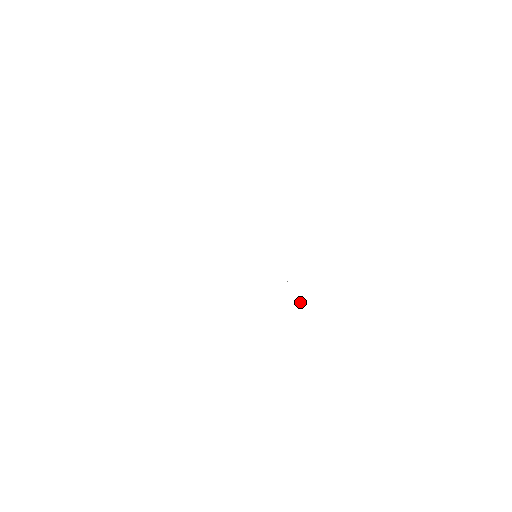
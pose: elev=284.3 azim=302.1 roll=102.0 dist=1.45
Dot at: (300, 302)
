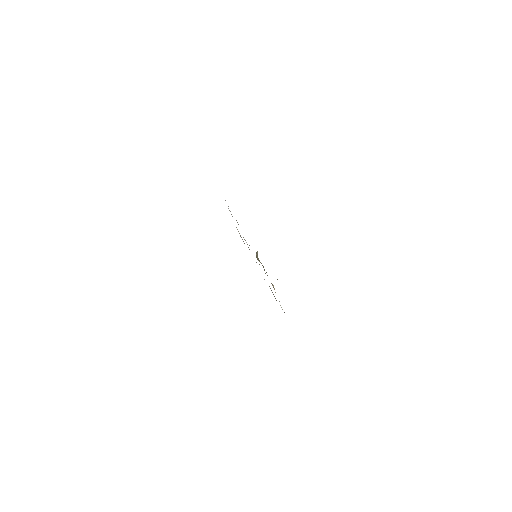
Dot at: (281, 307)
